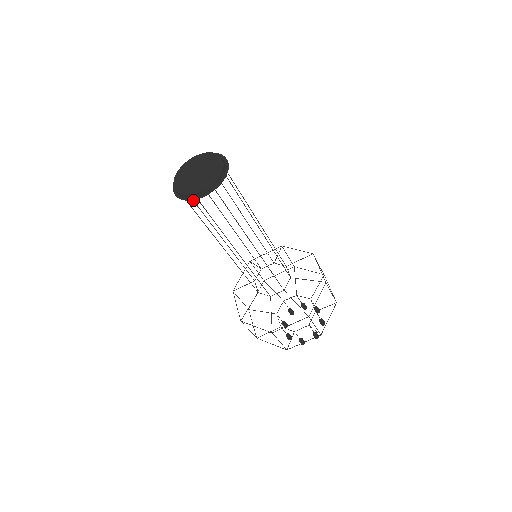
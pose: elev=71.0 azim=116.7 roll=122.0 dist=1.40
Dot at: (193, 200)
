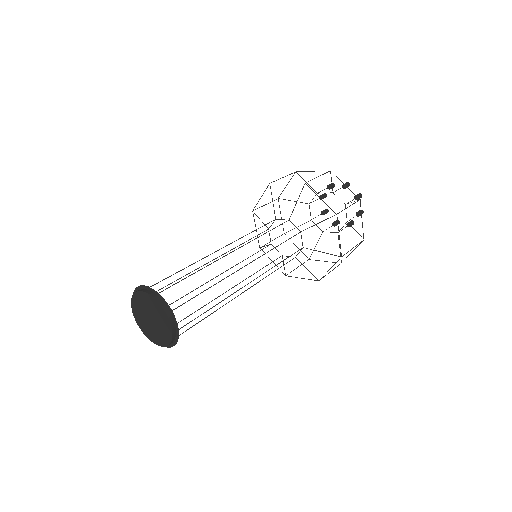
Dot at: occluded
